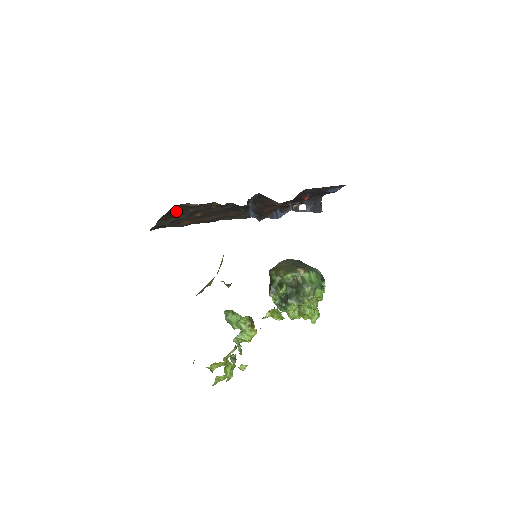
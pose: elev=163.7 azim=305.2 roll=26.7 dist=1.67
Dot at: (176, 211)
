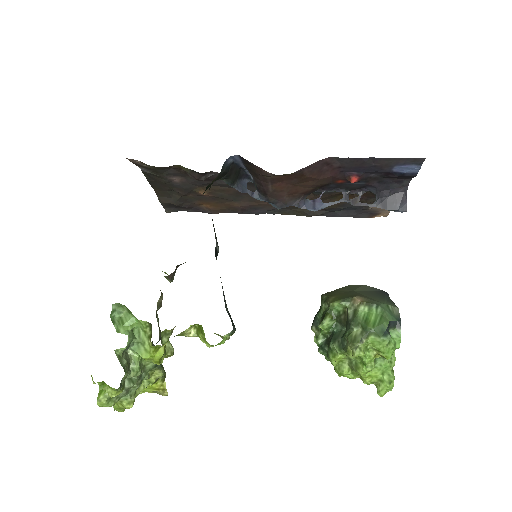
Dot at: (156, 179)
